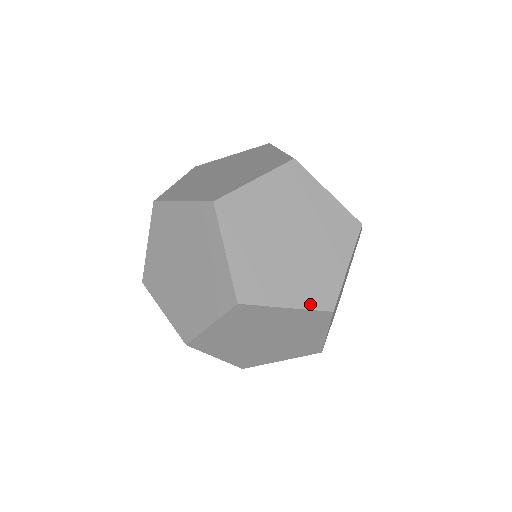
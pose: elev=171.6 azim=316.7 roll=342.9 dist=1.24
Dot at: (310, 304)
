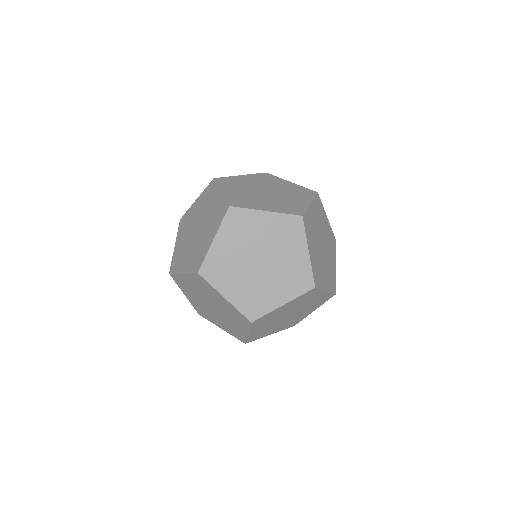
Dot at: (284, 329)
